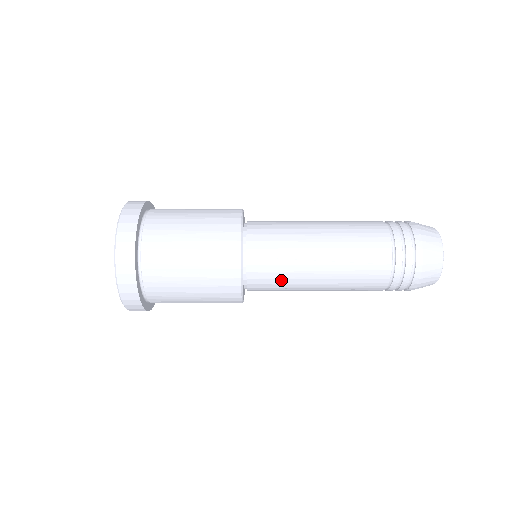
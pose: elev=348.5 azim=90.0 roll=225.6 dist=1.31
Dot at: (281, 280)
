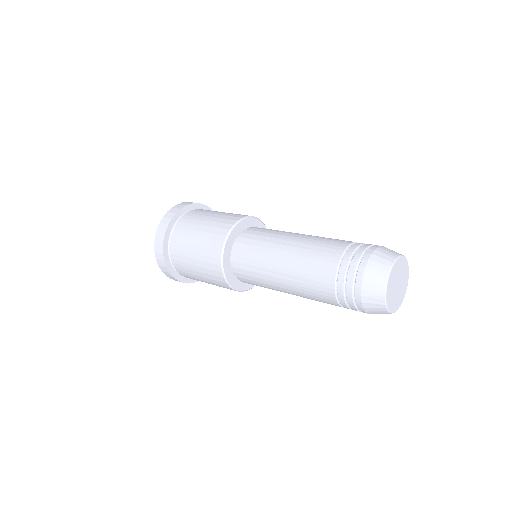
Dot at: (255, 254)
